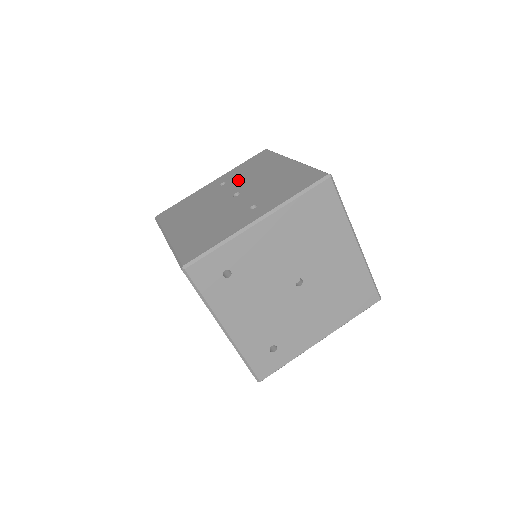
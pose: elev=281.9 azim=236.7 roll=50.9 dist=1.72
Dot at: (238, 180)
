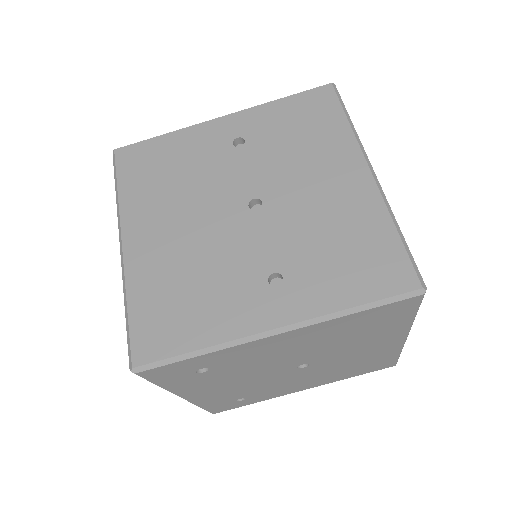
Dot at: (266, 155)
